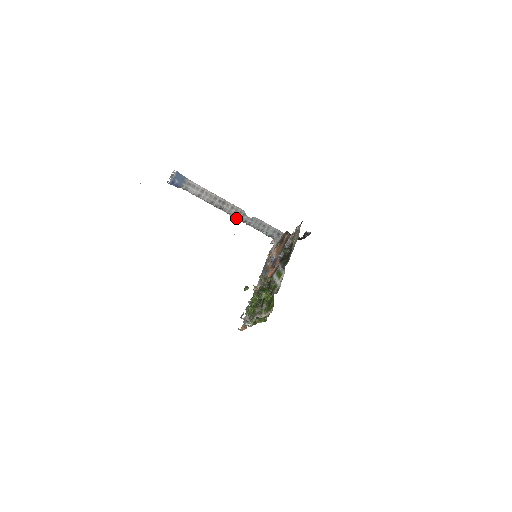
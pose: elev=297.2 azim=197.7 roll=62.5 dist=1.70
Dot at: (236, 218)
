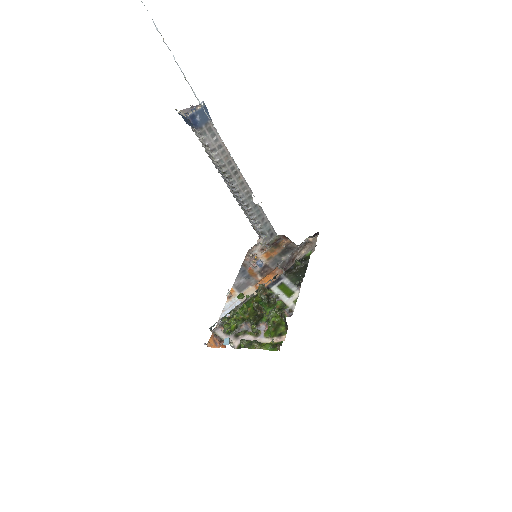
Dot at: (237, 197)
